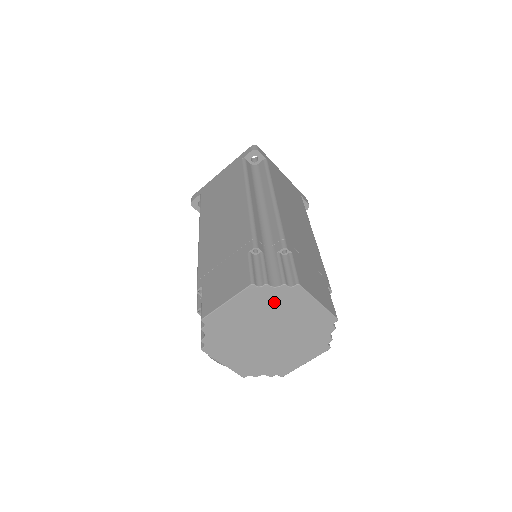
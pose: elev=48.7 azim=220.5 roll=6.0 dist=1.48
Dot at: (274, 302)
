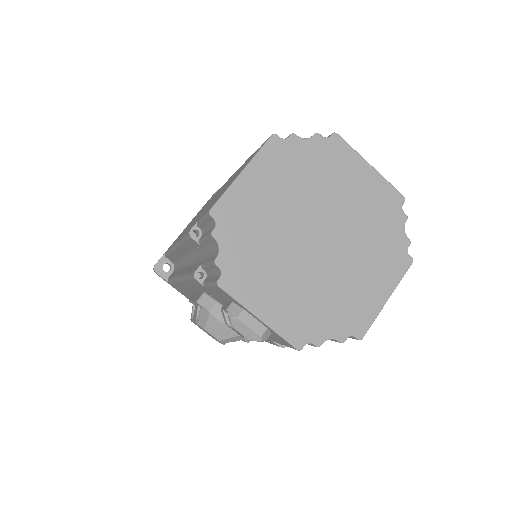
Dot at: (311, 168)
